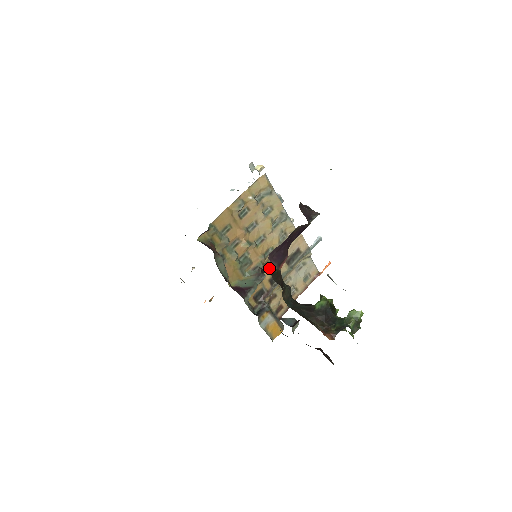
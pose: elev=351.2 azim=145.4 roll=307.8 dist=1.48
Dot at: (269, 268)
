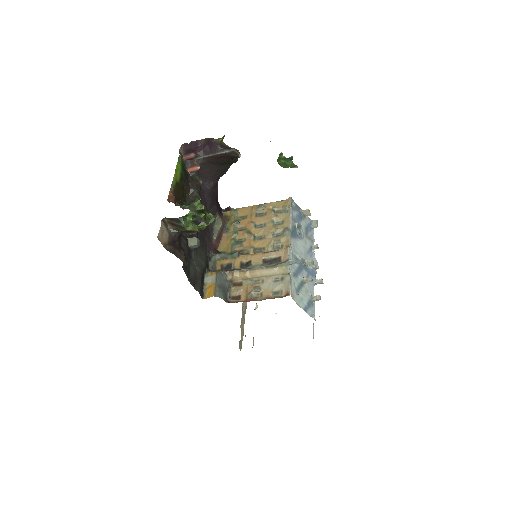
Dot at: (248, 254)
